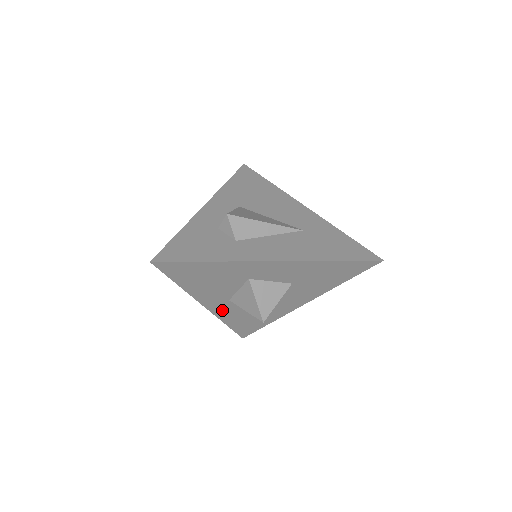
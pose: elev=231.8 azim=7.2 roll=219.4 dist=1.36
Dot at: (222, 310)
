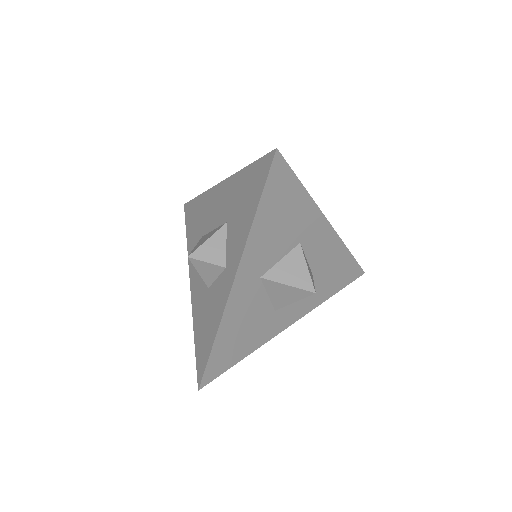
Dot at: (239, 298)
